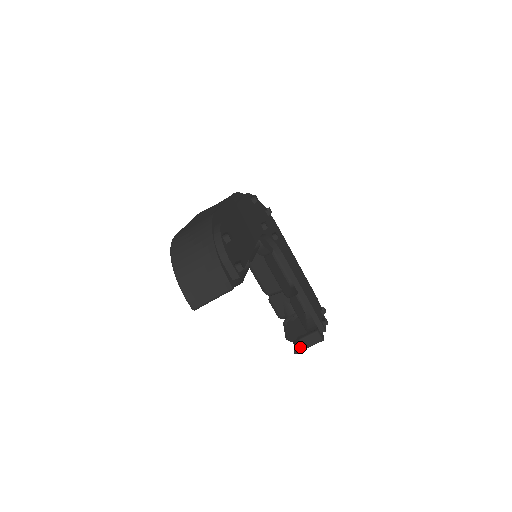
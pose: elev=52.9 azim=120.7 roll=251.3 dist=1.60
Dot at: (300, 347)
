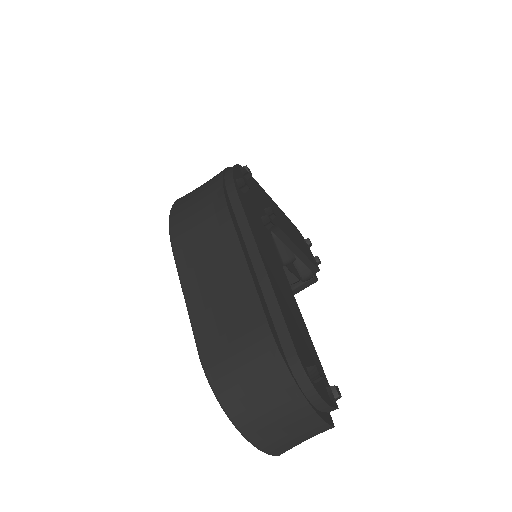
Dot at: occluded
